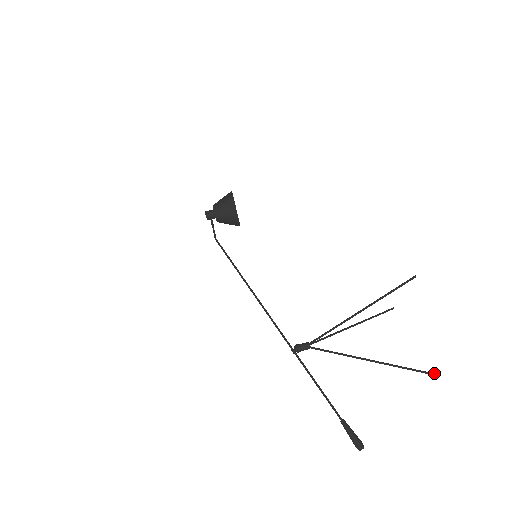
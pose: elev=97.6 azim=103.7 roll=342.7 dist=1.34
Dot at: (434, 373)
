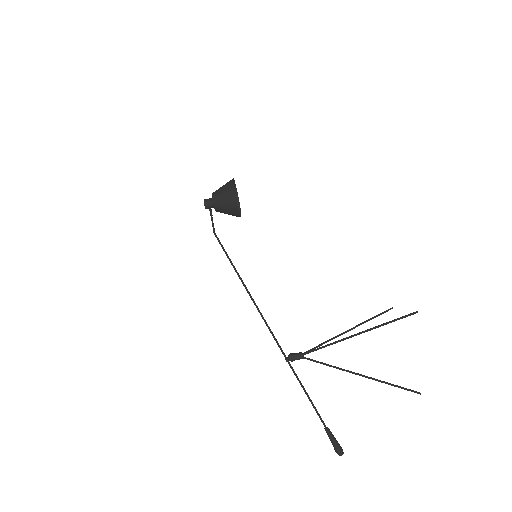
Dot at: (419, 392)
